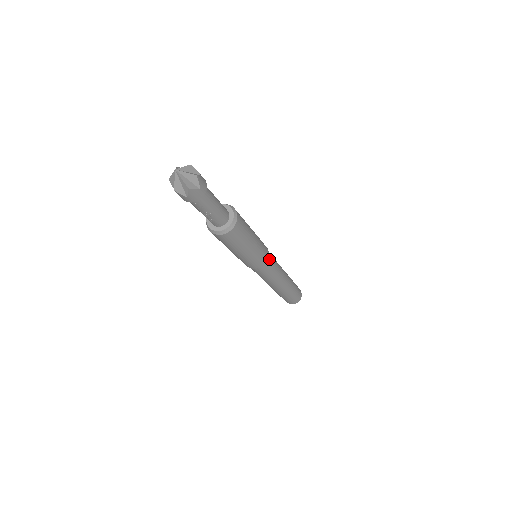
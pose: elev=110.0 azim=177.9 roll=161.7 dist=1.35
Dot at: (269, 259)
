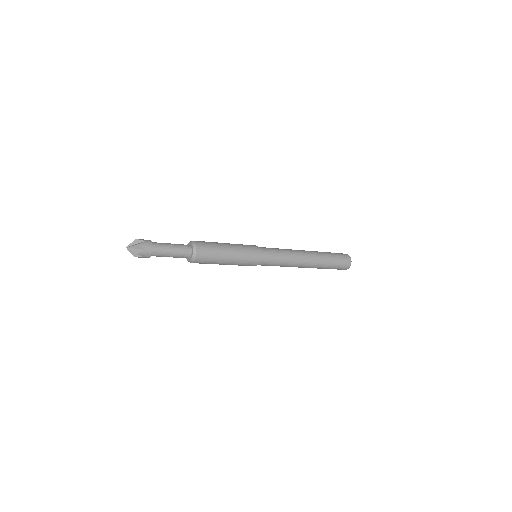
Dot at: (263, 263)
